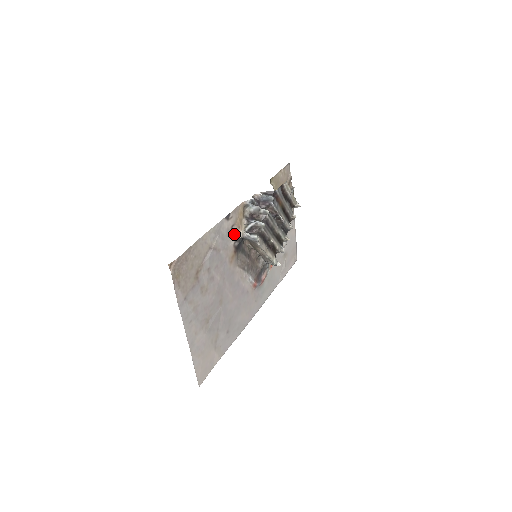
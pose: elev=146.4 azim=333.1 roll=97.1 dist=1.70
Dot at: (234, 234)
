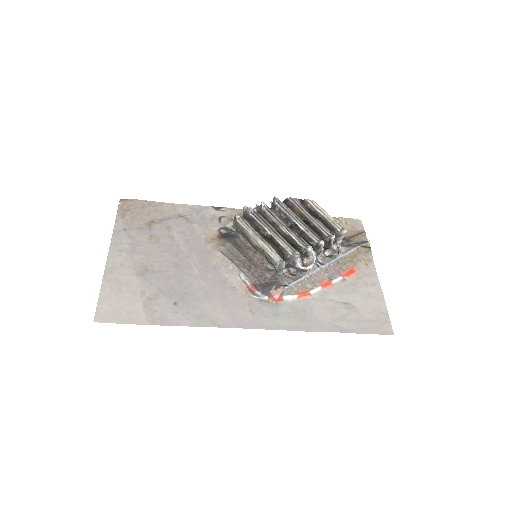
Dot at: (223, 223)
